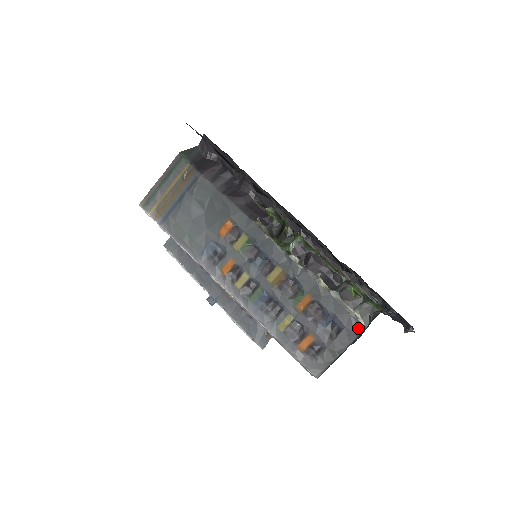
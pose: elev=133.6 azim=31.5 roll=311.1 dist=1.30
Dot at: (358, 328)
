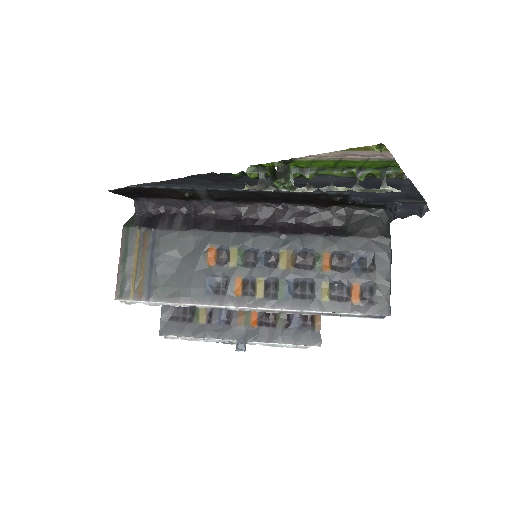
Dot at: (385, 245)
